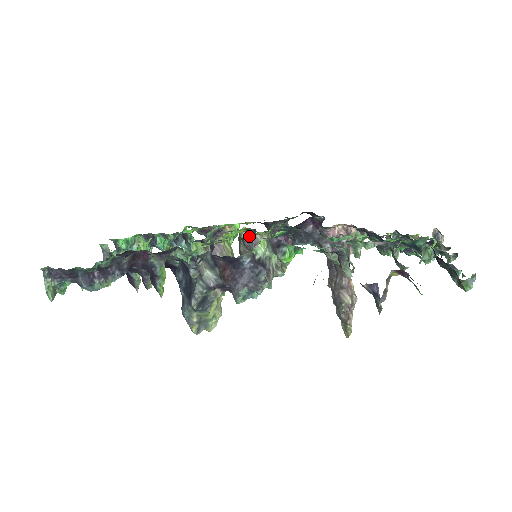
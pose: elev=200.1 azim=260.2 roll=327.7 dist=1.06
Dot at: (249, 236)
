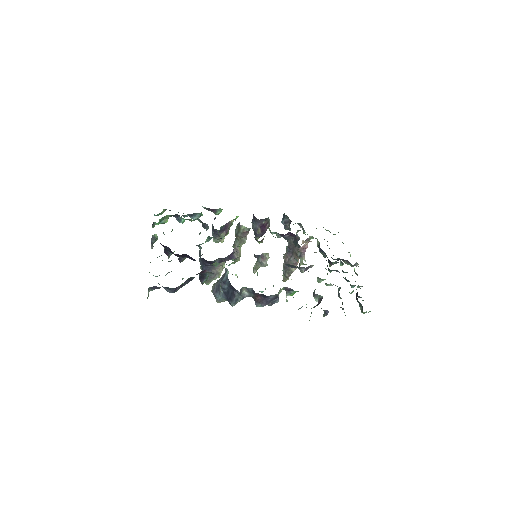
Dot at: (247, 230)
